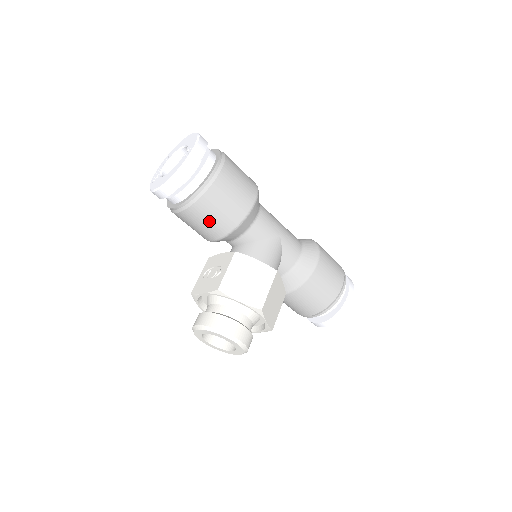
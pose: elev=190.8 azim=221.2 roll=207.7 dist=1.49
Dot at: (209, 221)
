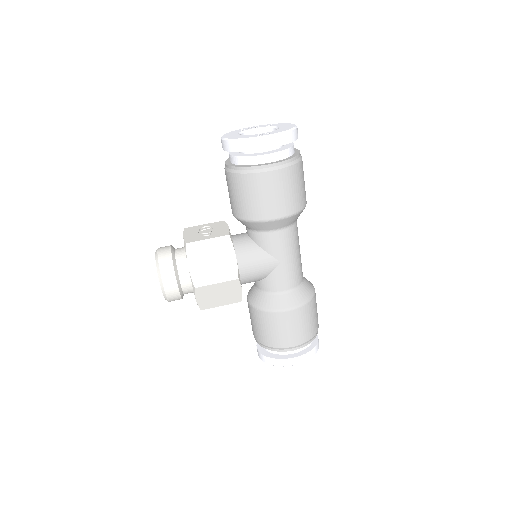
Dot at: (234, 196)
